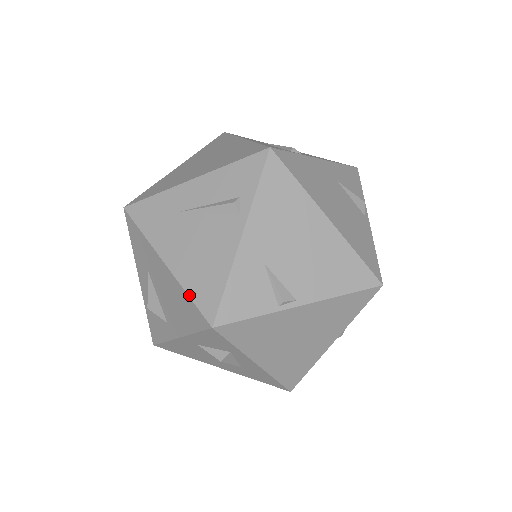
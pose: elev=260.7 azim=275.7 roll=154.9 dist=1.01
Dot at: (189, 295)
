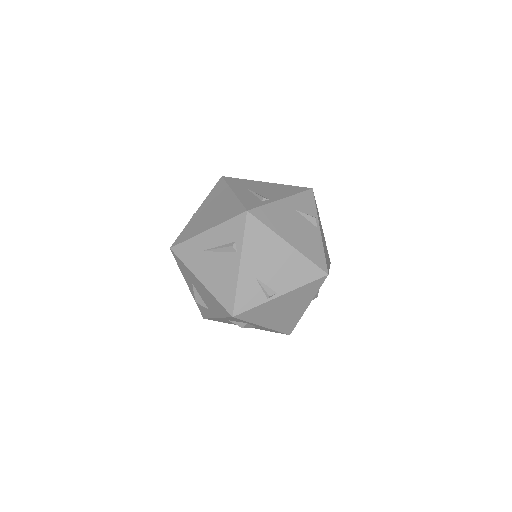
Dot at: (217, 300)
